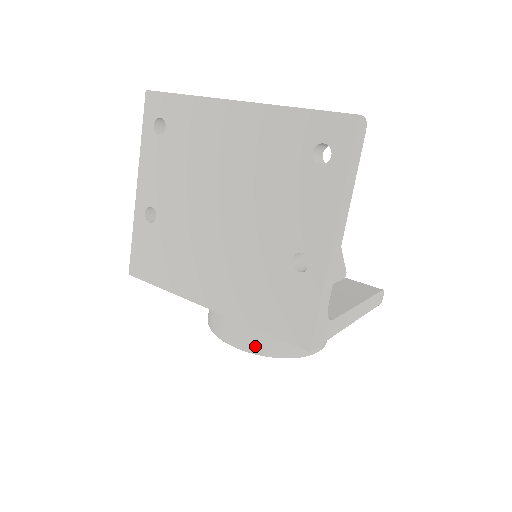
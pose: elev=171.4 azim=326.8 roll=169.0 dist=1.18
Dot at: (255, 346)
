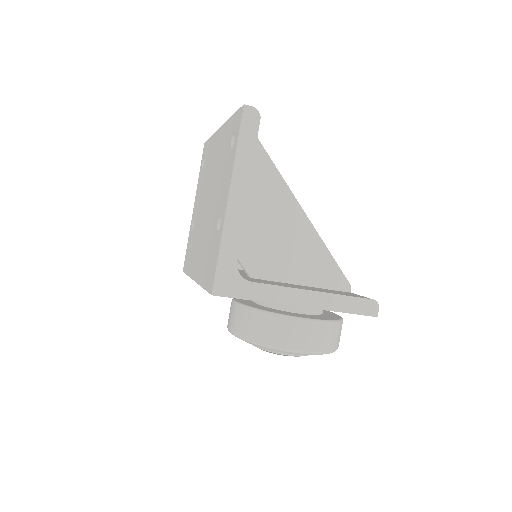
Dot at: (238, 329)
